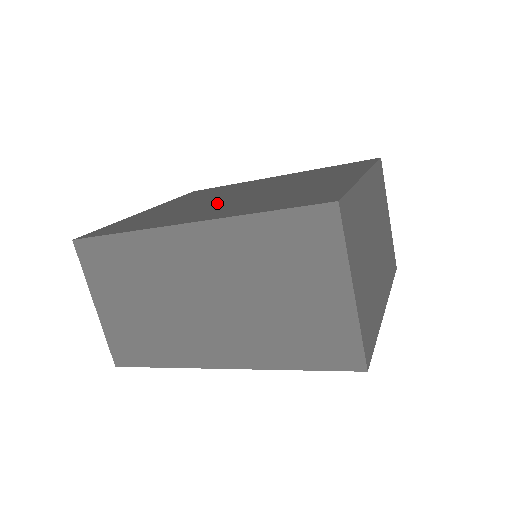
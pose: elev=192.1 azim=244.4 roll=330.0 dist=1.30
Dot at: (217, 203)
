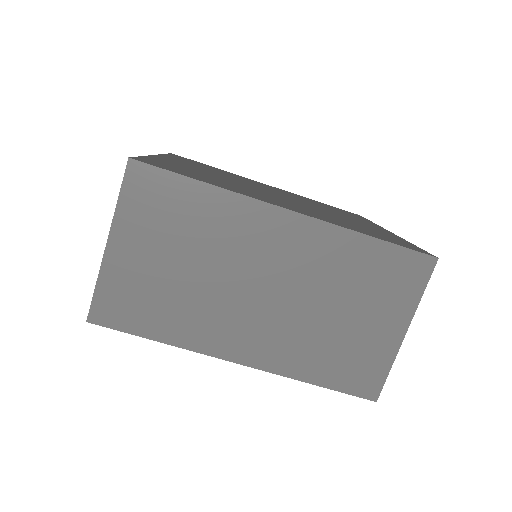
Dot at: (269, 194)
